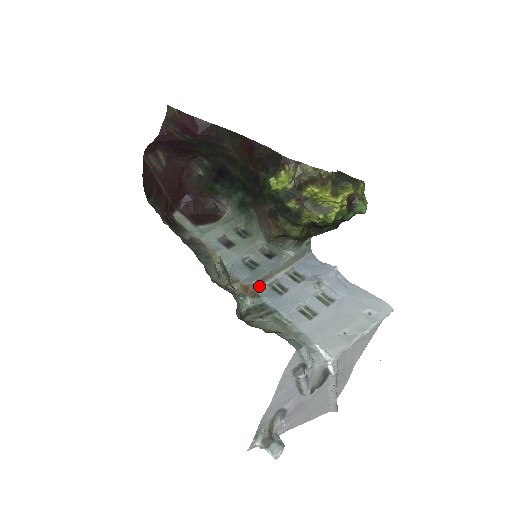
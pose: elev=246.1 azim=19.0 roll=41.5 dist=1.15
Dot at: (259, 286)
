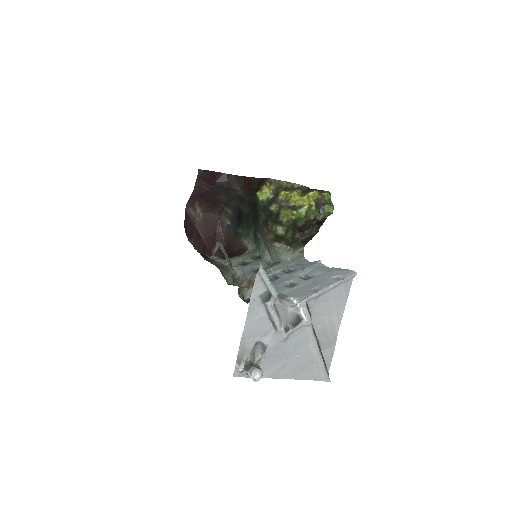
Dot at: occluded
